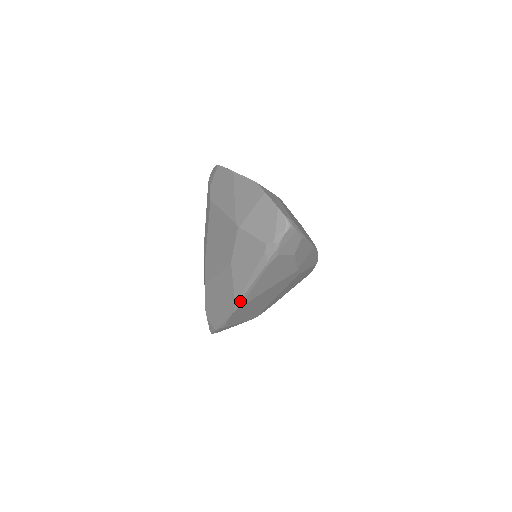
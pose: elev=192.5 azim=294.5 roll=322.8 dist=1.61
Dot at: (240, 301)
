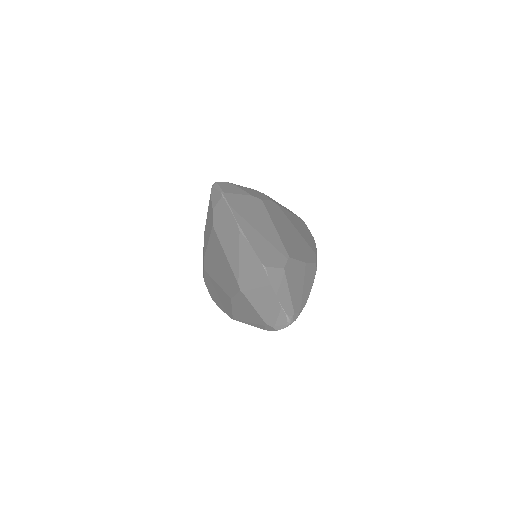
Dot at: (237, 320)
